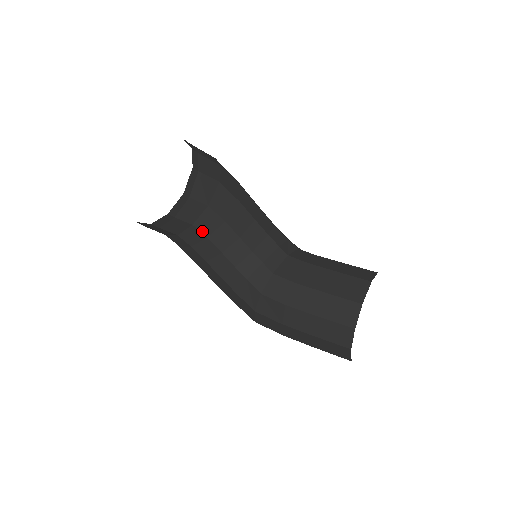
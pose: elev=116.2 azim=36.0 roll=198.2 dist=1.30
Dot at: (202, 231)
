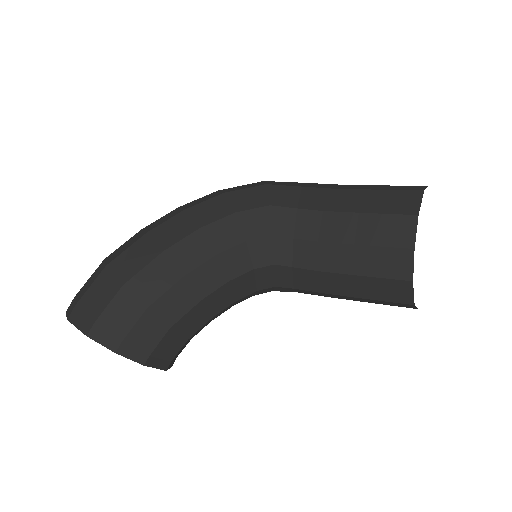
Dot at: (202, 328)
